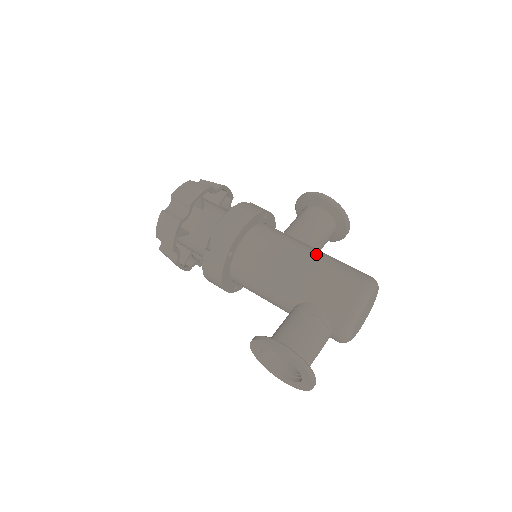
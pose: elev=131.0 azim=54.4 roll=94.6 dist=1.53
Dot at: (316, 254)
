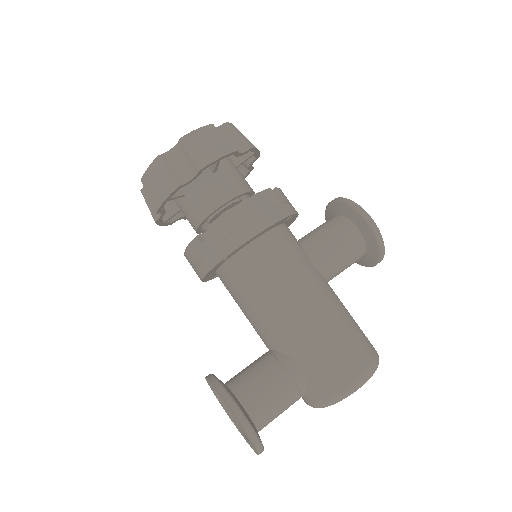
Dot at: (327, 303)
